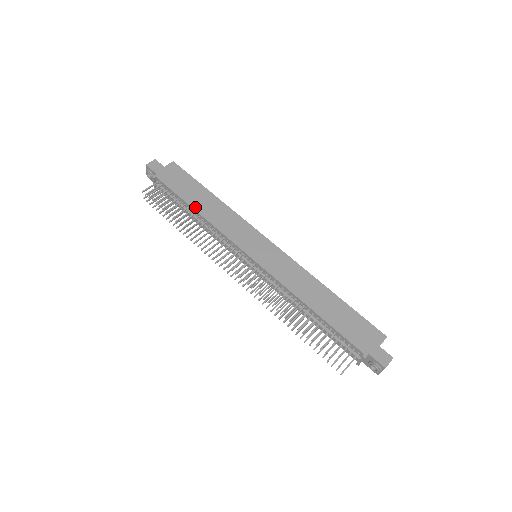
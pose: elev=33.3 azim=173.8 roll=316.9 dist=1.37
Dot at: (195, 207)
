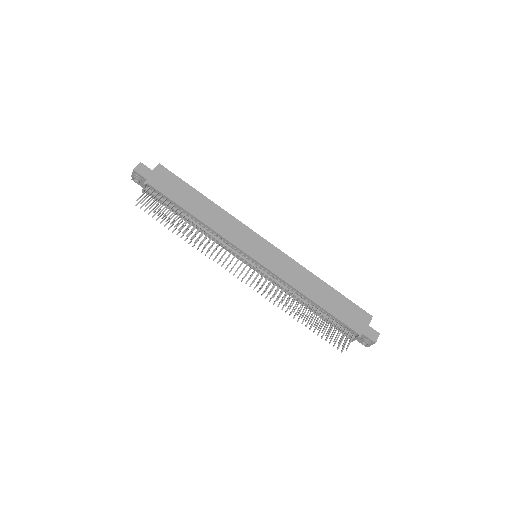
Dot at: (194, 213)
